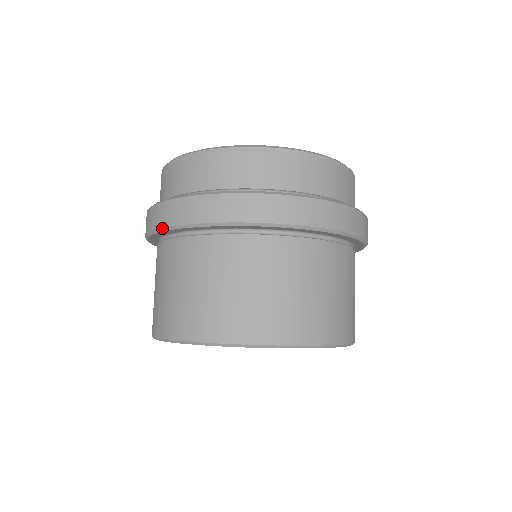
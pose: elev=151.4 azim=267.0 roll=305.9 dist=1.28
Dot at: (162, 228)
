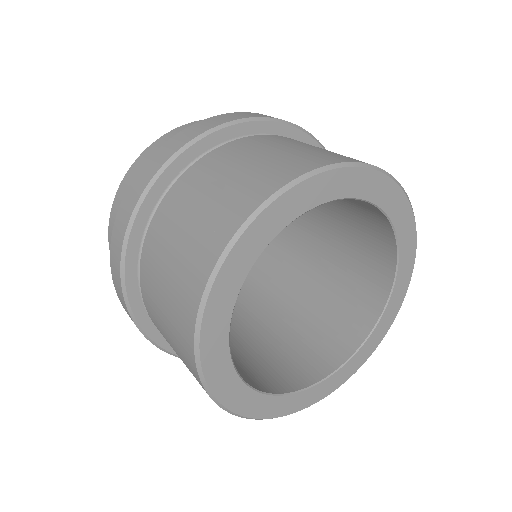
Dot at: (179, 149)
